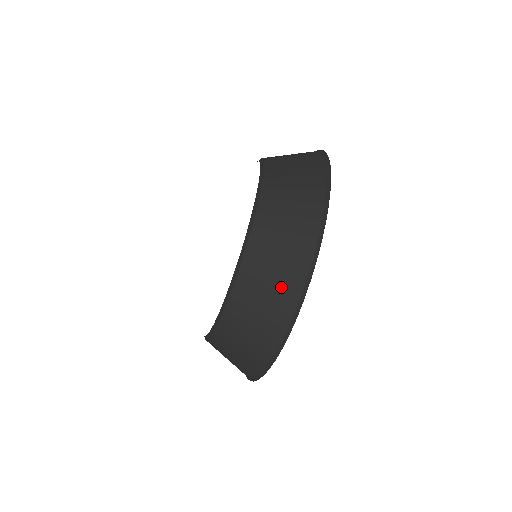
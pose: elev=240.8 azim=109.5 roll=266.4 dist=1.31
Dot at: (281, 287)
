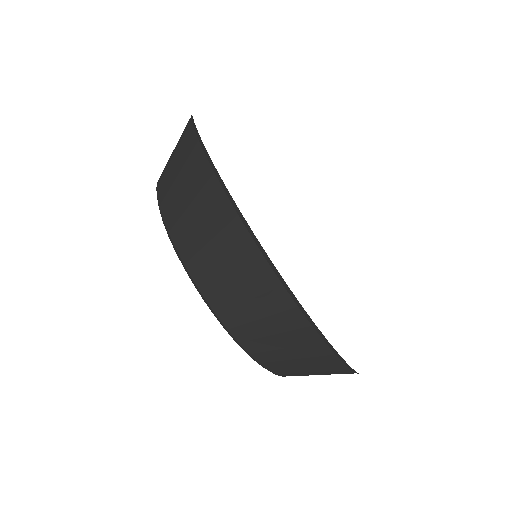
Dot at: (180, 143)
